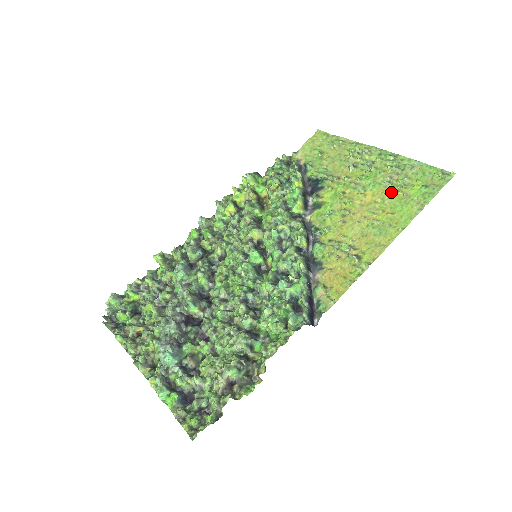
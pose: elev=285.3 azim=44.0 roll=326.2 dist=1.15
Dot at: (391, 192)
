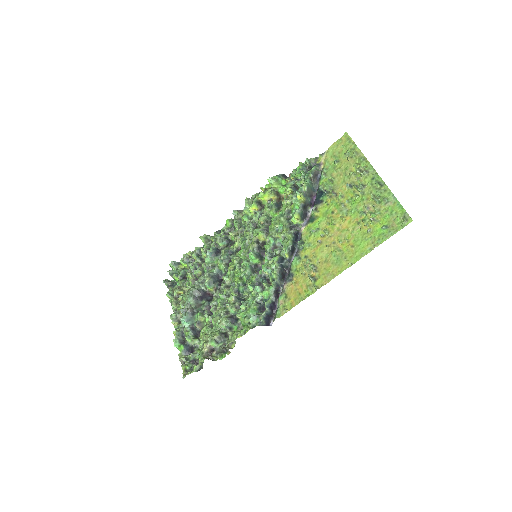
Dot at: (361, 224)
